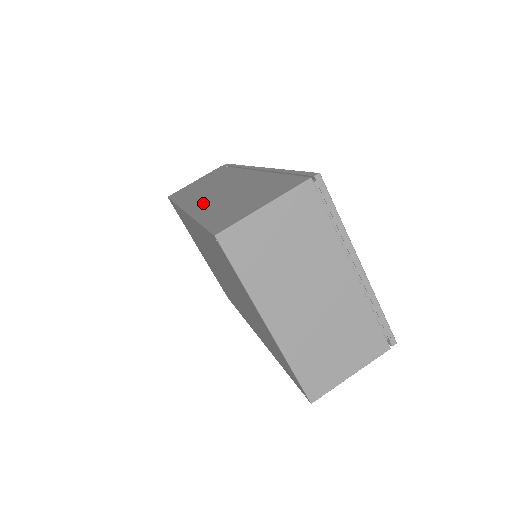
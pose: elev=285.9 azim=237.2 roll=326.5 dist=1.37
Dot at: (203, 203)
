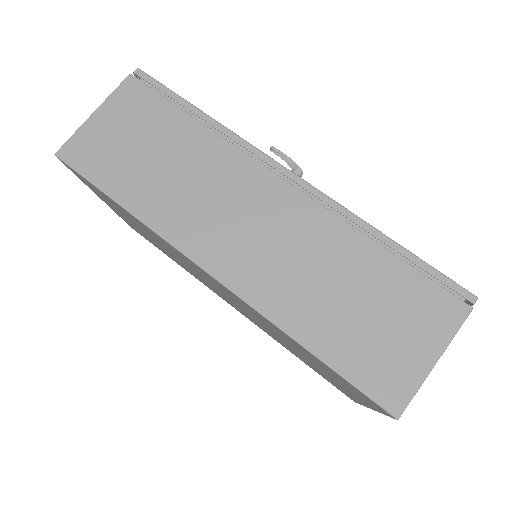
Dot at: (250, 271)
